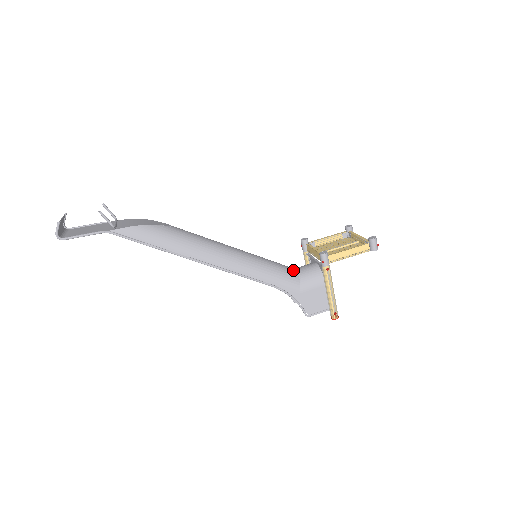
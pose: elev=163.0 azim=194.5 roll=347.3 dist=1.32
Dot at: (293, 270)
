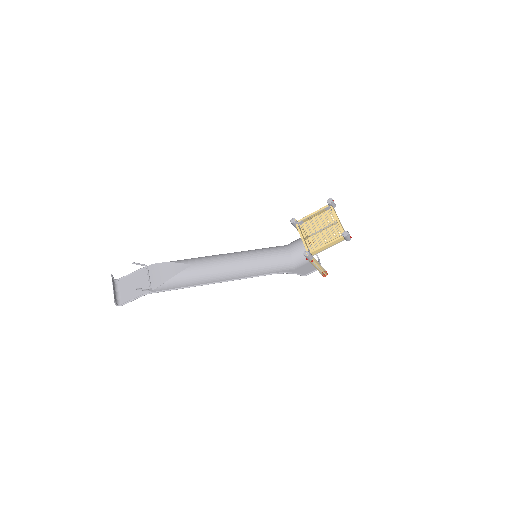
Dot at: (287, 255)
